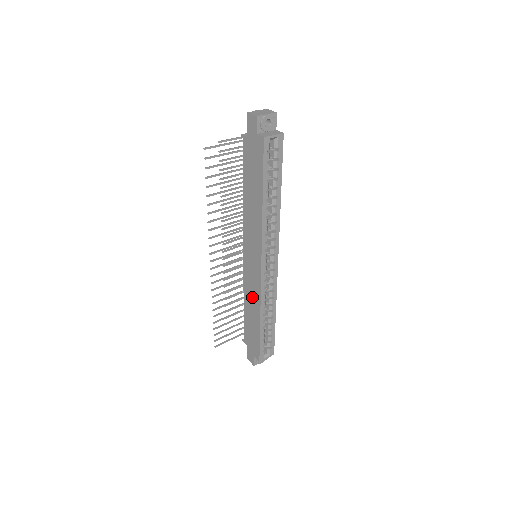
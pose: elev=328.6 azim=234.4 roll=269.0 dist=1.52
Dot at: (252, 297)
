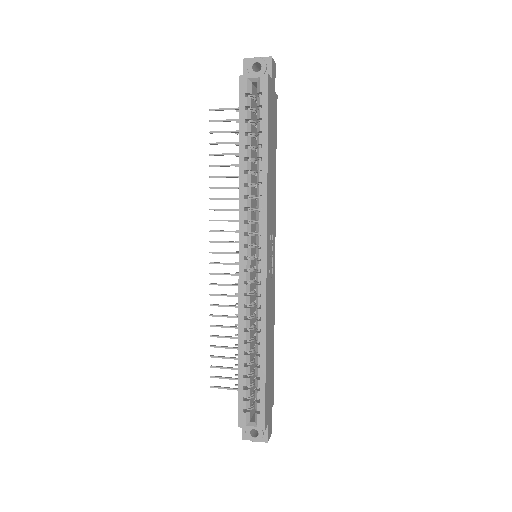
Dot at: occluded
